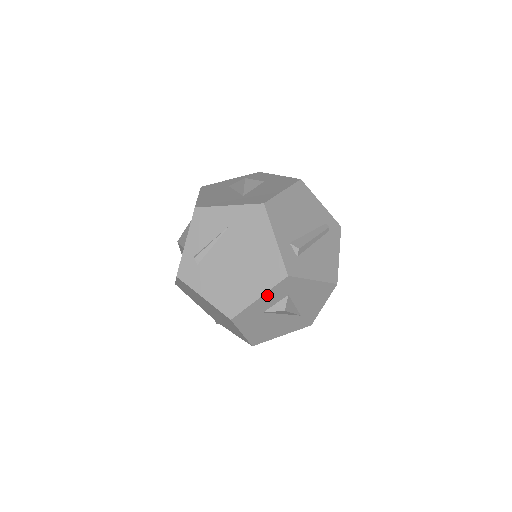
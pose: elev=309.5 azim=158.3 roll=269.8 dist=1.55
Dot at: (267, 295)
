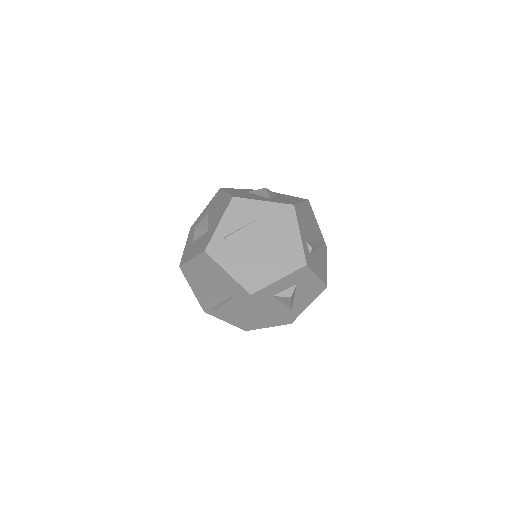
Dot at: (285, 279)
